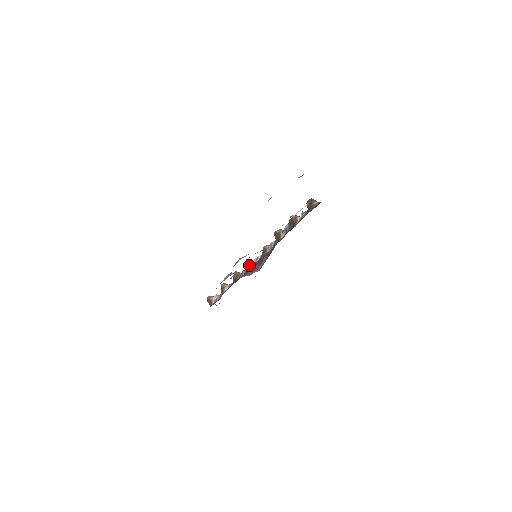
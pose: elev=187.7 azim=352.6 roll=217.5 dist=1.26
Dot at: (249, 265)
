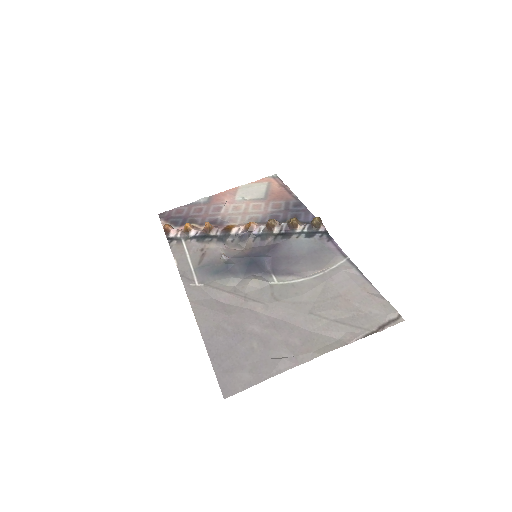
Dot at: (229, 230)
